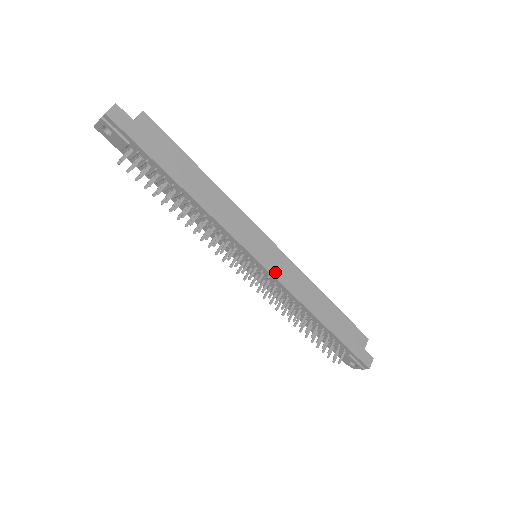
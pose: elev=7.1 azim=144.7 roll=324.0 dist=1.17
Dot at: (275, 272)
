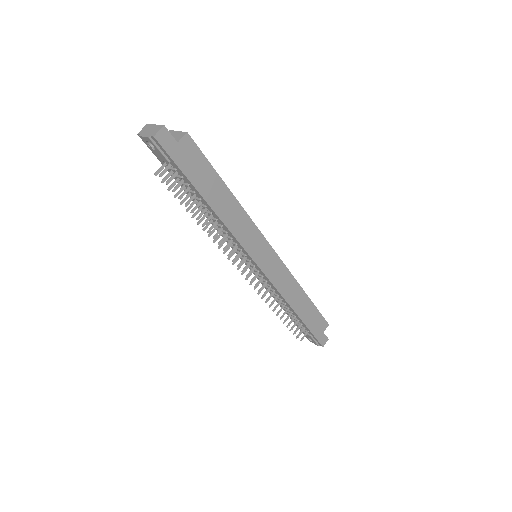
Dot at: (269, 274)
